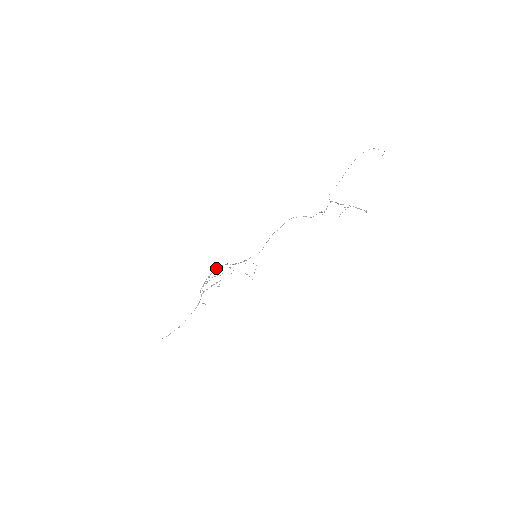
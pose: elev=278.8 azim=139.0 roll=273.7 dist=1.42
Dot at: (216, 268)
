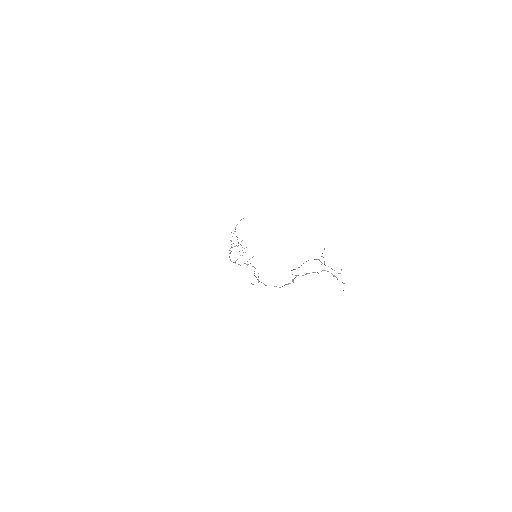
Dot at: occluded
